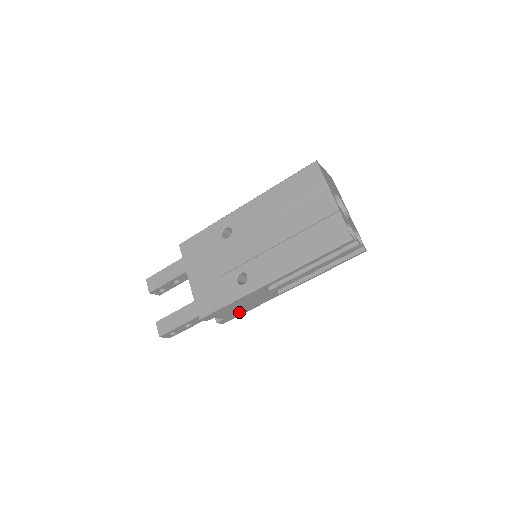
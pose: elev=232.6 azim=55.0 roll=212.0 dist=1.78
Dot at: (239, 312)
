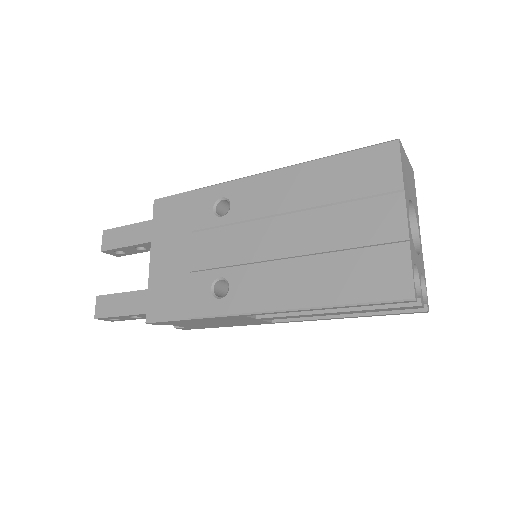
Dot at: (209, 325)
